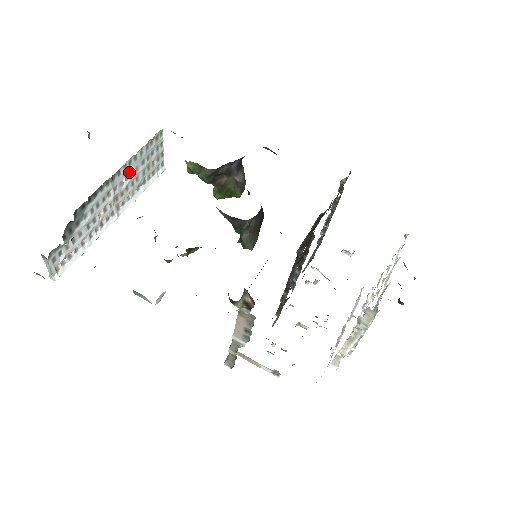
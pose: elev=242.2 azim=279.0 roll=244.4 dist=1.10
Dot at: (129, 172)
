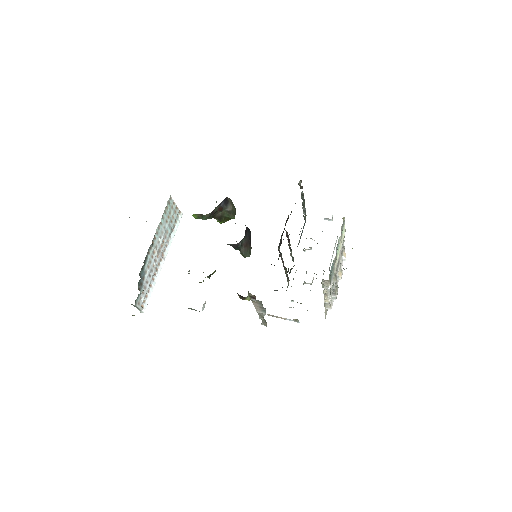
Dot at: (160, 233)
